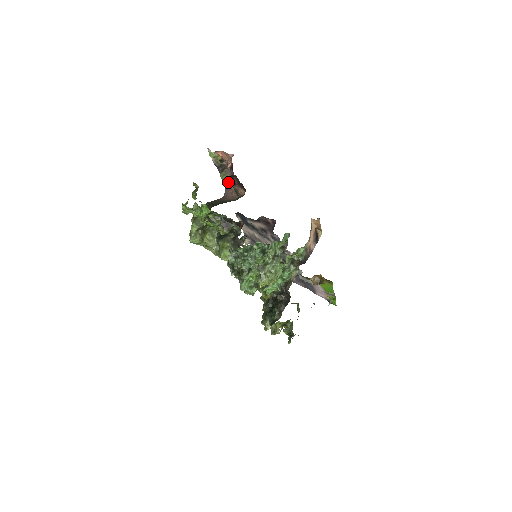
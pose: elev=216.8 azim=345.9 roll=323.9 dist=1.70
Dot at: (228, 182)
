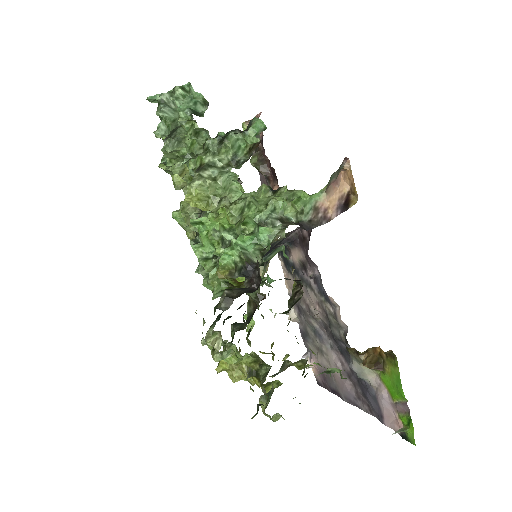
Dot at: (266, 184)
